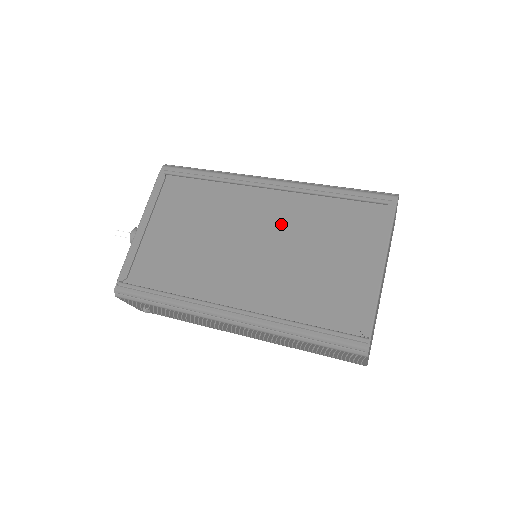
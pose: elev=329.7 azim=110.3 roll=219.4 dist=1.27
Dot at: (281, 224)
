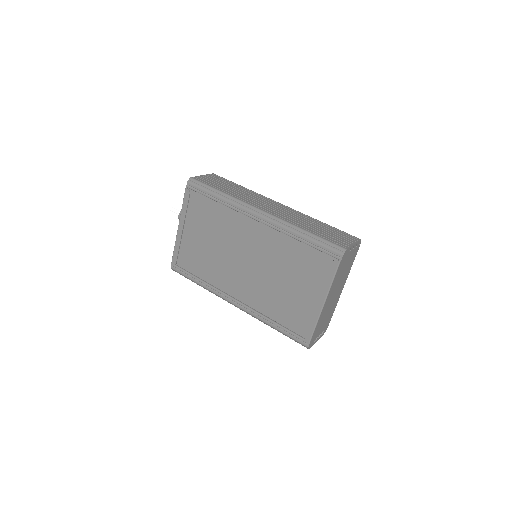
Dot at: (265, 251)
